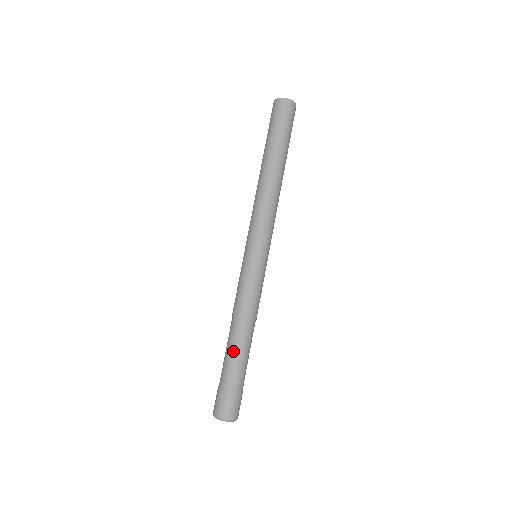
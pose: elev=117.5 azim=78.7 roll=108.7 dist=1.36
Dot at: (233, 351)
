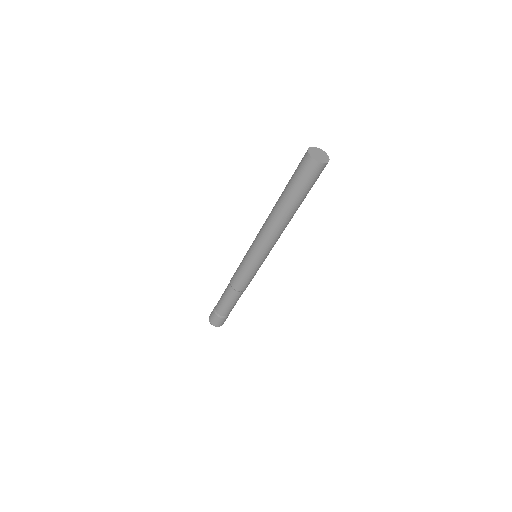
Dot at: (225, 302)
